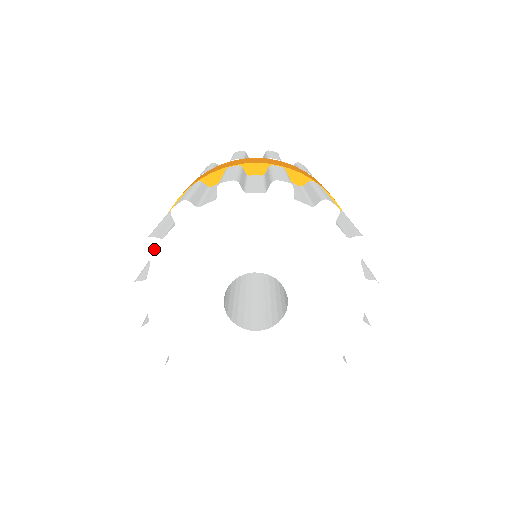
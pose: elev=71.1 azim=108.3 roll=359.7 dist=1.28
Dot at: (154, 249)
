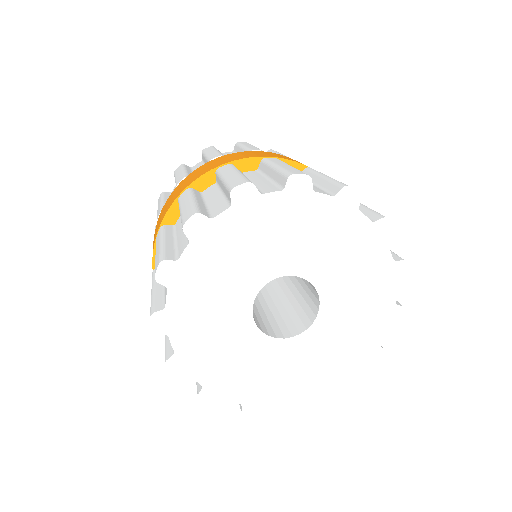
Dot at: (169, 273)
